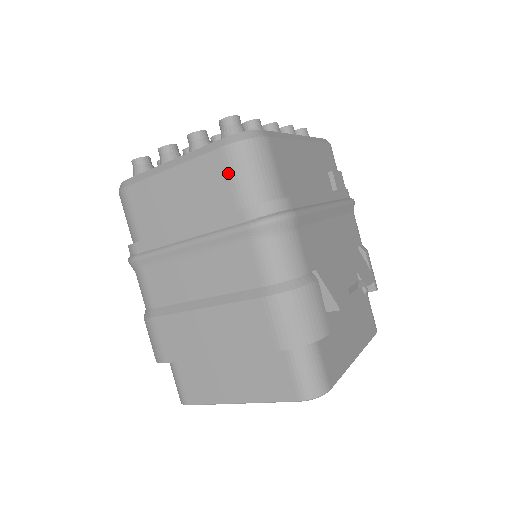
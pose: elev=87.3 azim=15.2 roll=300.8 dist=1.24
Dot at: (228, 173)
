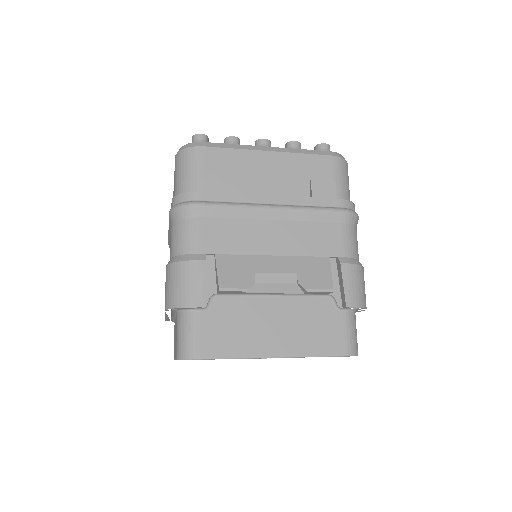
Dot at: (175, 175)
